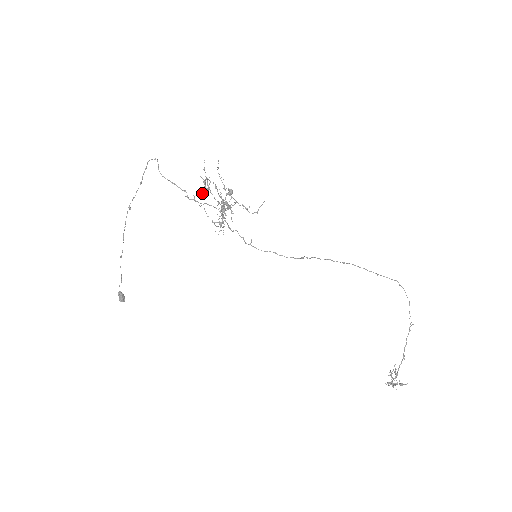
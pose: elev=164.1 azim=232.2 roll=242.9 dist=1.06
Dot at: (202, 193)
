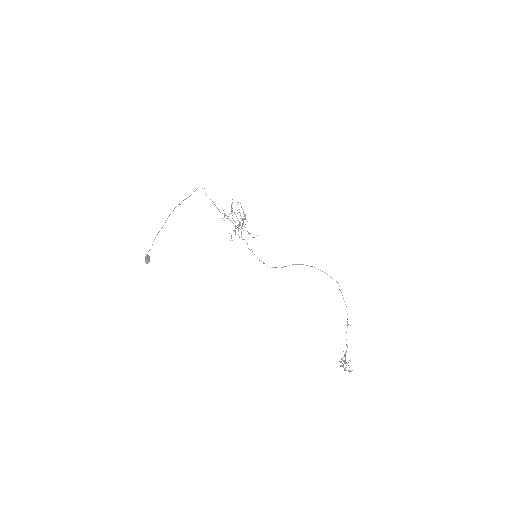
Dot at: occluded
